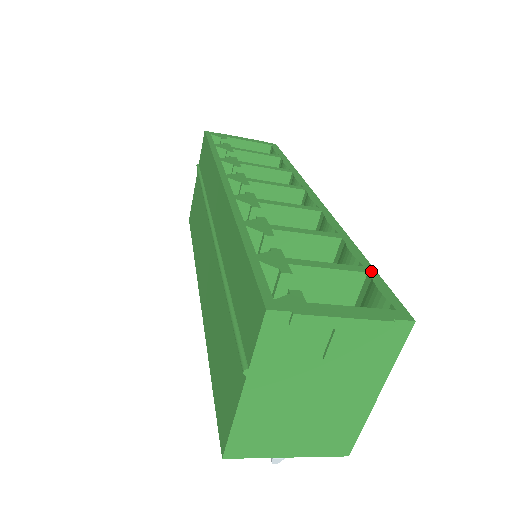
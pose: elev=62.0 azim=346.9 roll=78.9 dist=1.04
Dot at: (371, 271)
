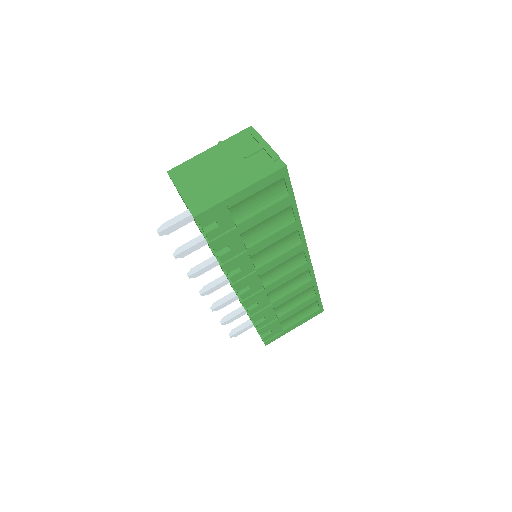
Dot at: (293, 195)
